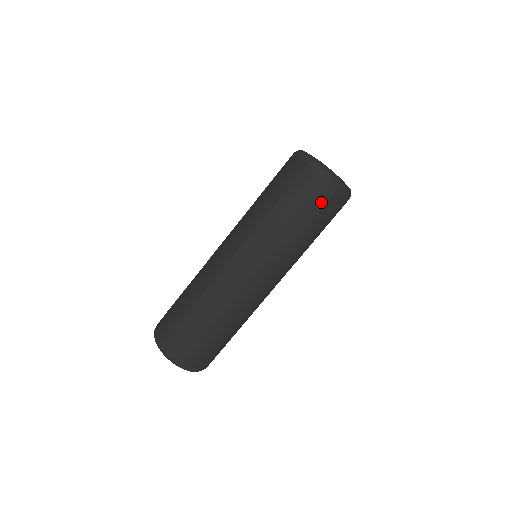
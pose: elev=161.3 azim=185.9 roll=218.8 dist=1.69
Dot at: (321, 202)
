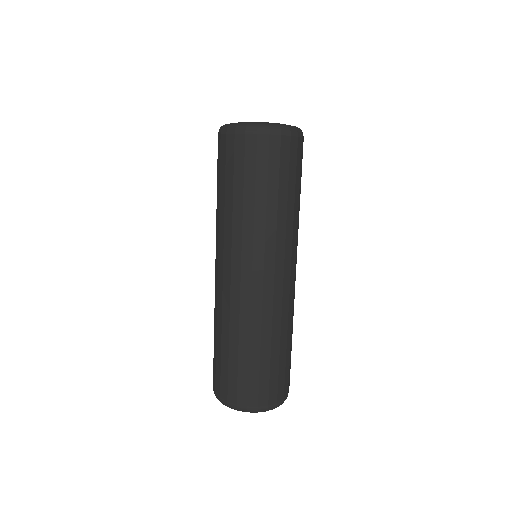
Dot at: (293, 160)
